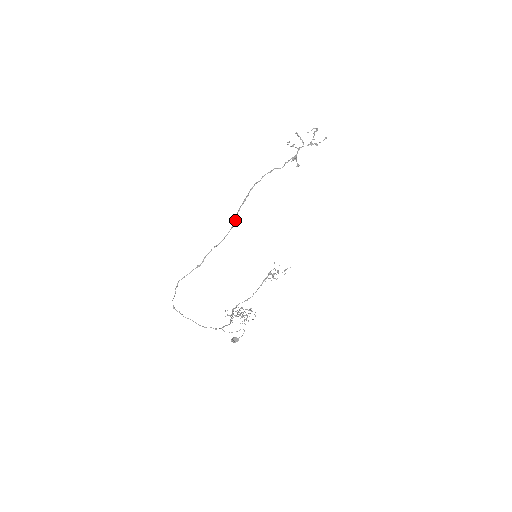
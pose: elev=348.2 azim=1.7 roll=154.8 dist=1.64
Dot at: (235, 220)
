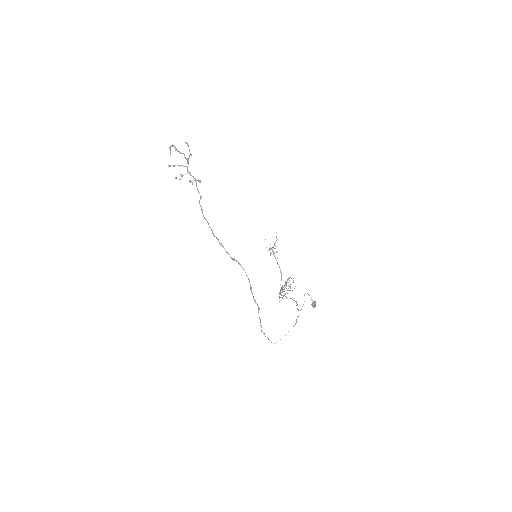
Dot at: (237, 261)
